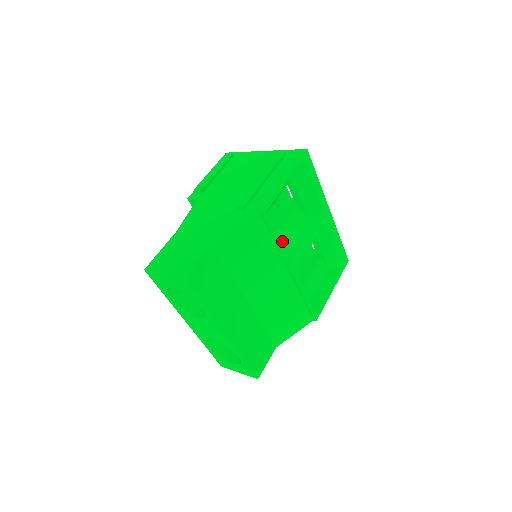
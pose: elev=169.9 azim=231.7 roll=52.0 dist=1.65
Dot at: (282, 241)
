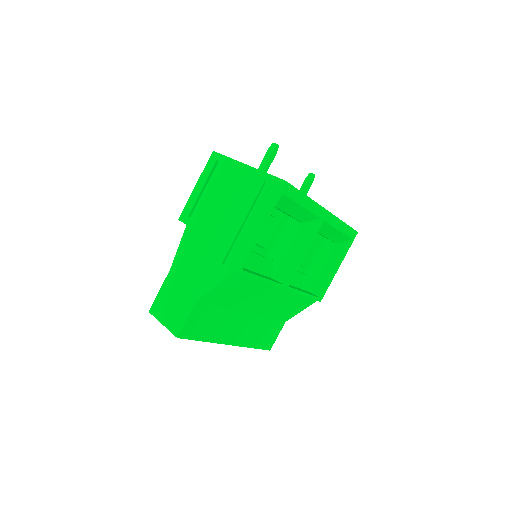
Dot at: (274, 259)
